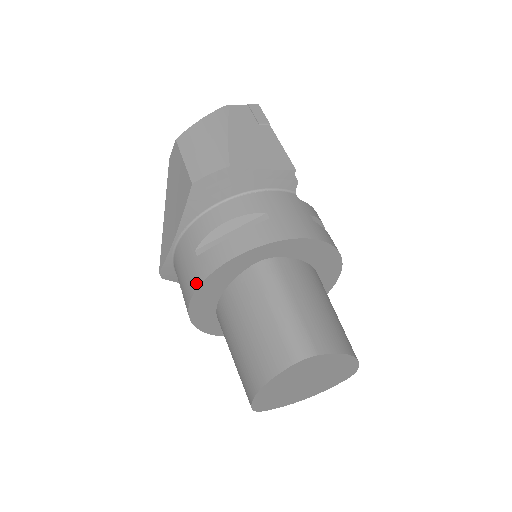
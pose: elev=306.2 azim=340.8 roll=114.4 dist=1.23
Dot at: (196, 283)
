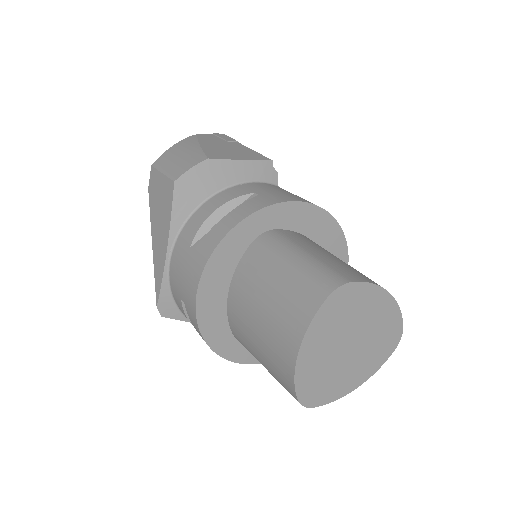
Dot at: (198, 273)
